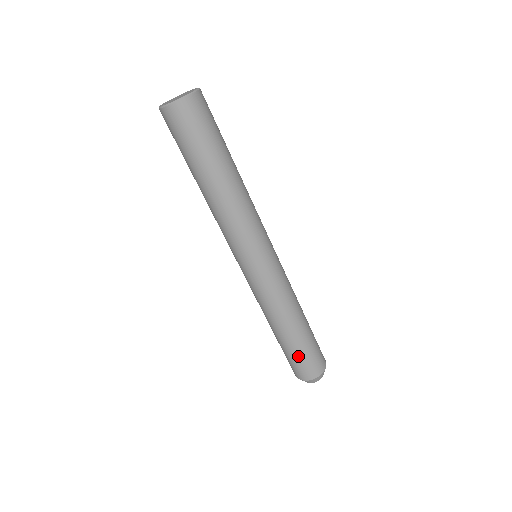
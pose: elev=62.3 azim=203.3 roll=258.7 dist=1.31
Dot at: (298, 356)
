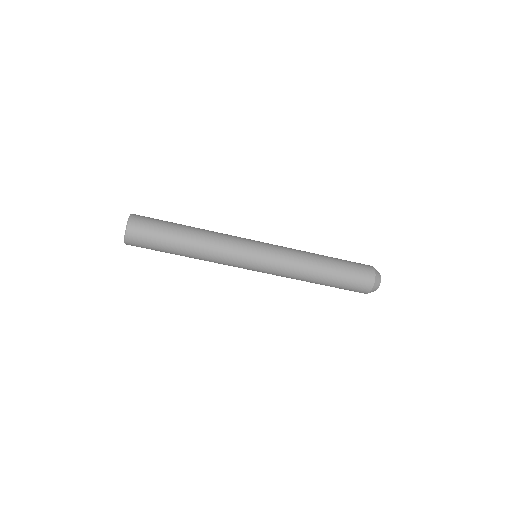
Dot at: (341, 288)
